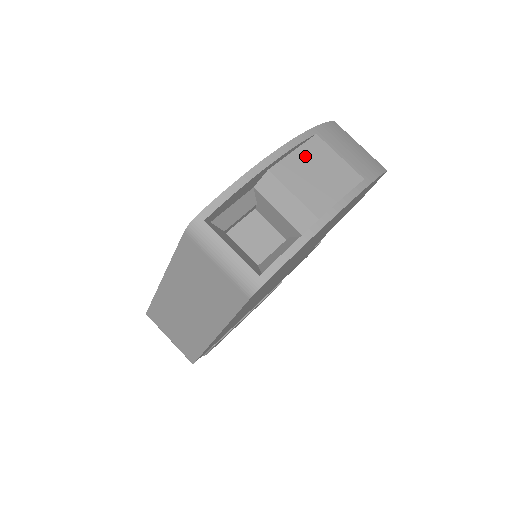
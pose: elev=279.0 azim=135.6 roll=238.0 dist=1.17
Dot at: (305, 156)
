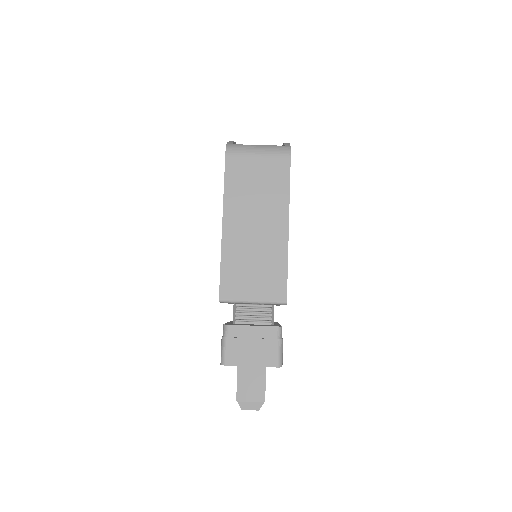
Dot at: occluded
